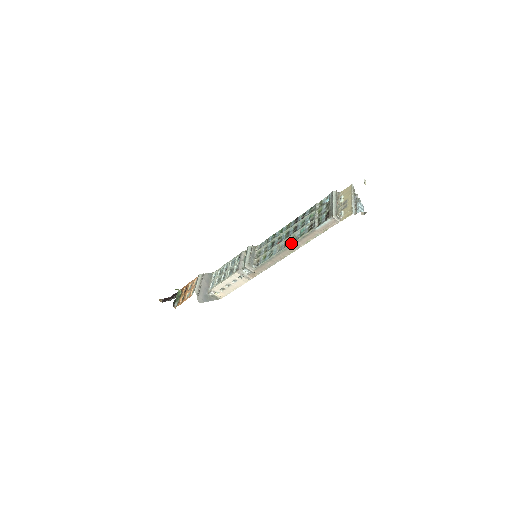
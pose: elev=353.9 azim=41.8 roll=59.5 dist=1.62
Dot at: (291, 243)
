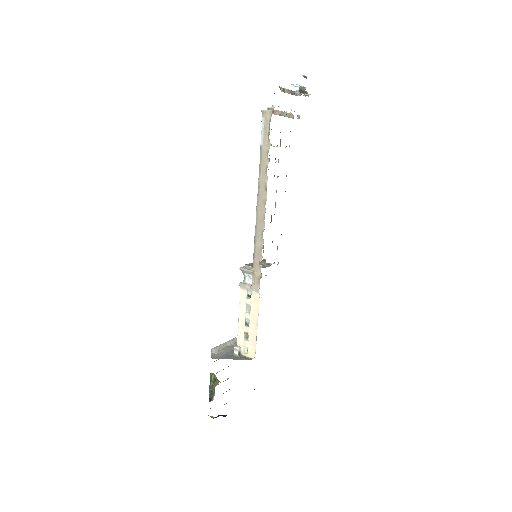
Dot at: (258, 191)
